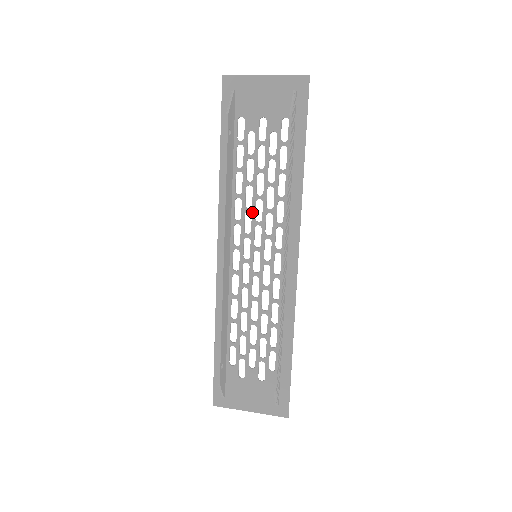
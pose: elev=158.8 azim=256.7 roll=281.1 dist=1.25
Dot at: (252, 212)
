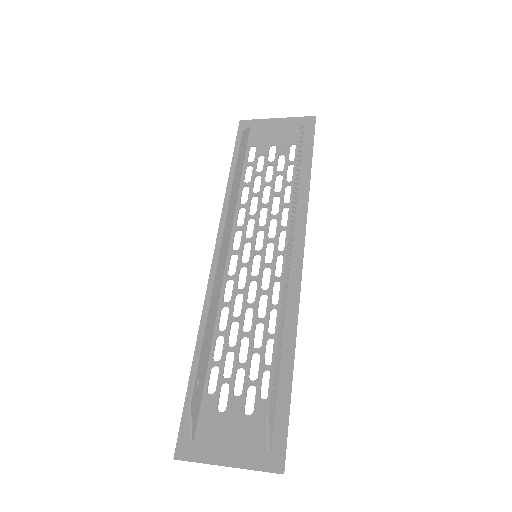
Dot at: (256, 218)
